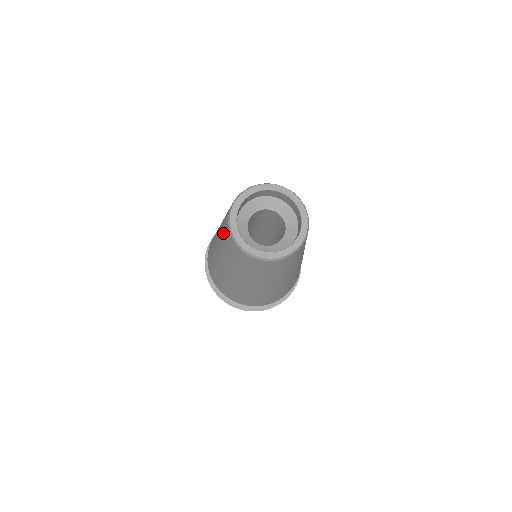
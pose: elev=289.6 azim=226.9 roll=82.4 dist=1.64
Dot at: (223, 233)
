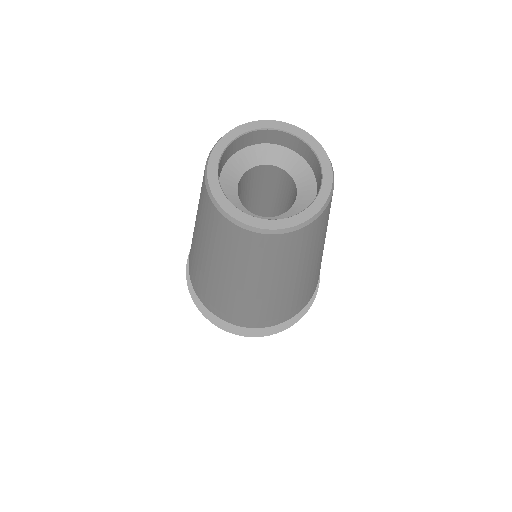
Dot at: occluded
